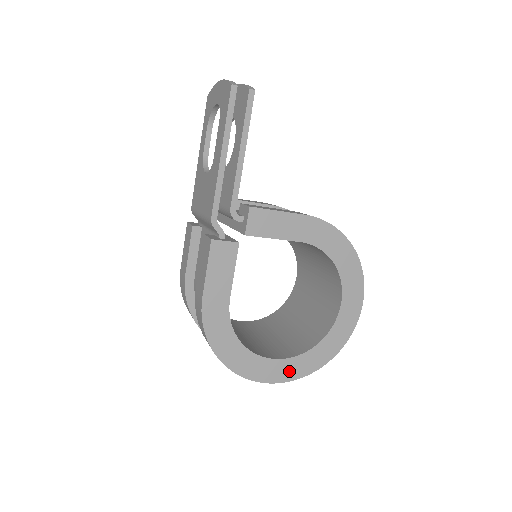
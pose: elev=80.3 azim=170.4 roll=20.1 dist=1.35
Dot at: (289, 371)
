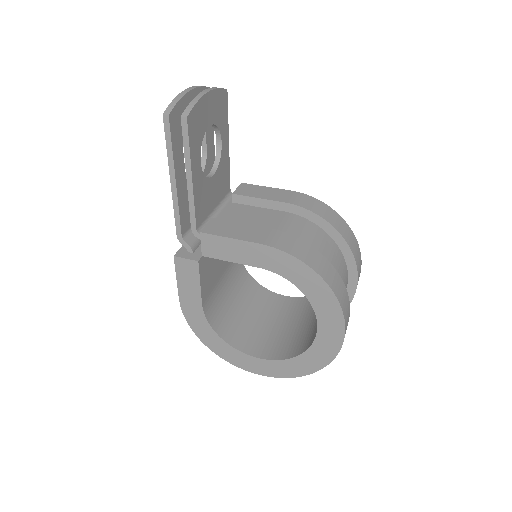
Dot at: (271, 369)
